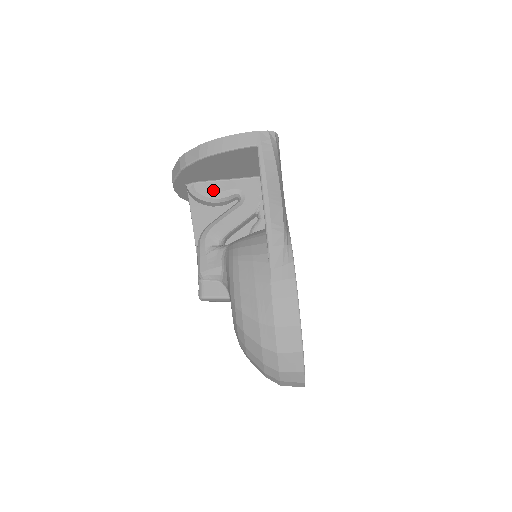
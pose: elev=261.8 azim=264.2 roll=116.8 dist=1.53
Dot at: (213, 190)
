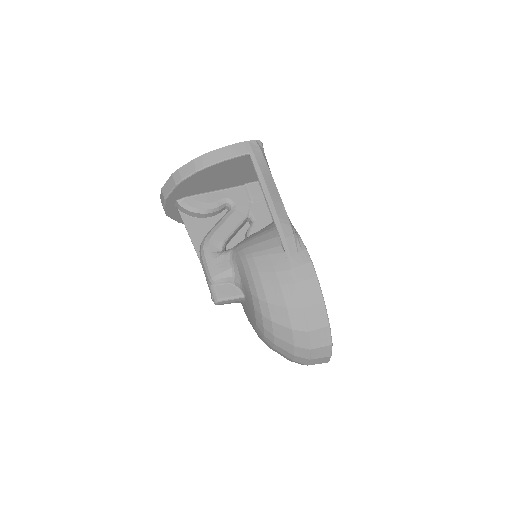
Dot at: (204, 202)
